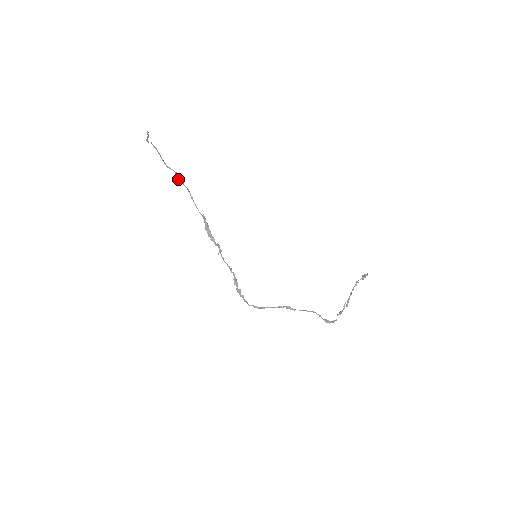
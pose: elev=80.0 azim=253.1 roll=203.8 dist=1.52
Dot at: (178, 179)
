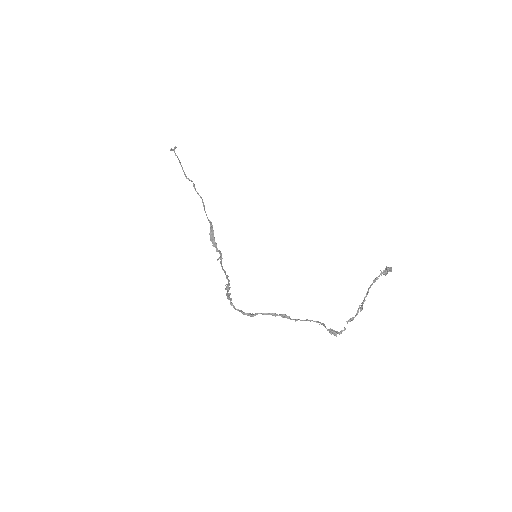
Dot at: (195, 190)
